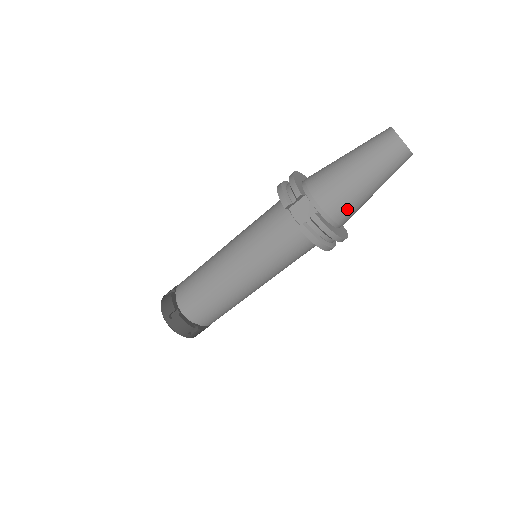
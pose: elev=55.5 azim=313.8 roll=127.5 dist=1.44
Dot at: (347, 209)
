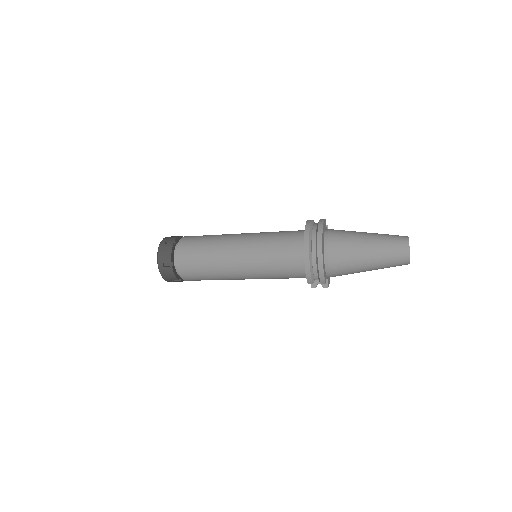
Dot at: occluded
